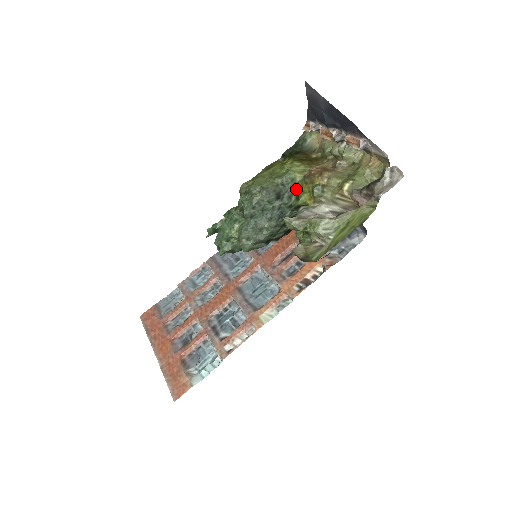
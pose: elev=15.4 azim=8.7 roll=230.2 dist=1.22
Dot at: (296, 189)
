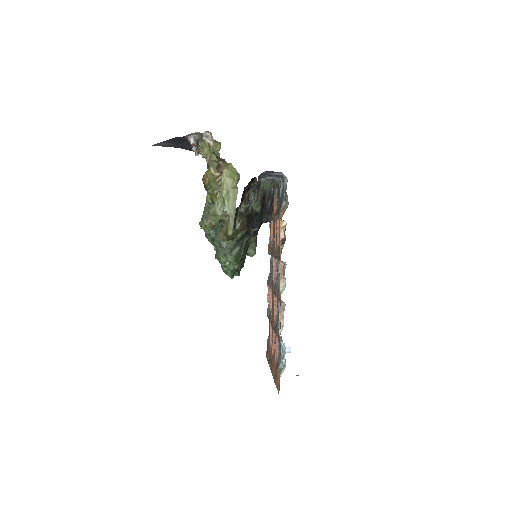
Dot at: occluded
